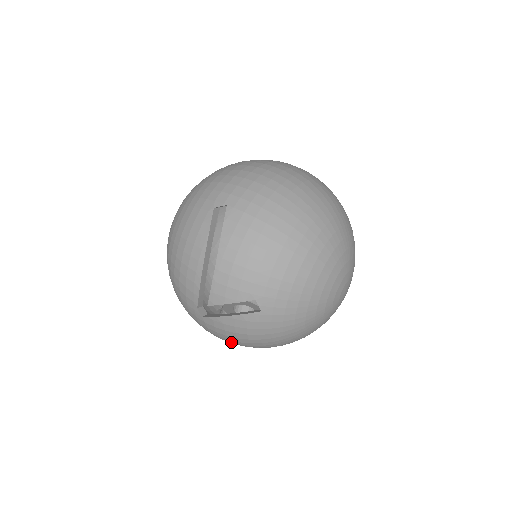
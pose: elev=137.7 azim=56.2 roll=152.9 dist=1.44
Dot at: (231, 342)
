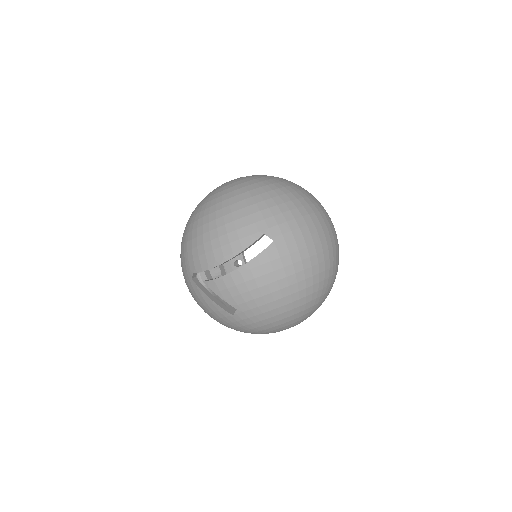
Dot at: occluded
